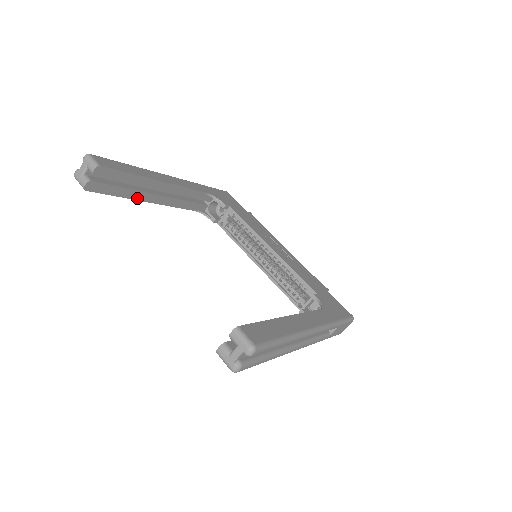
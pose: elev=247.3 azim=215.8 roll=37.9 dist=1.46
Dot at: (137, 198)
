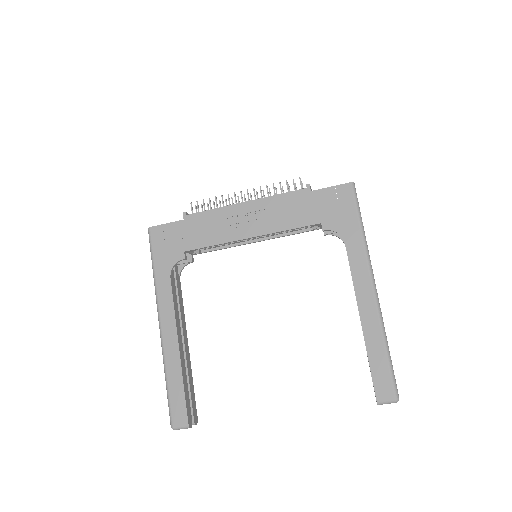
Dot at: (189, 363)
